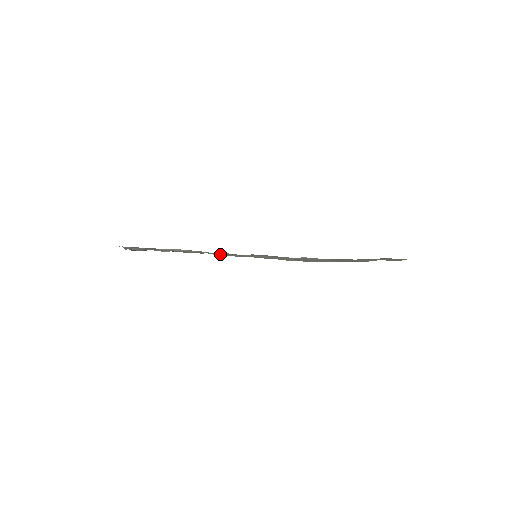
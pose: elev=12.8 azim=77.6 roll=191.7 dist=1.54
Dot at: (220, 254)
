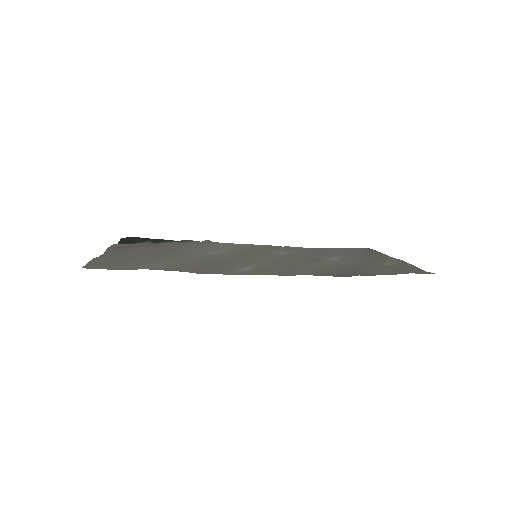
Dot at: (201, 273)
